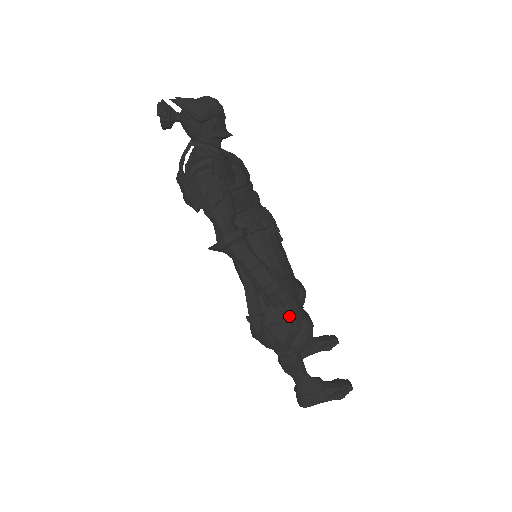
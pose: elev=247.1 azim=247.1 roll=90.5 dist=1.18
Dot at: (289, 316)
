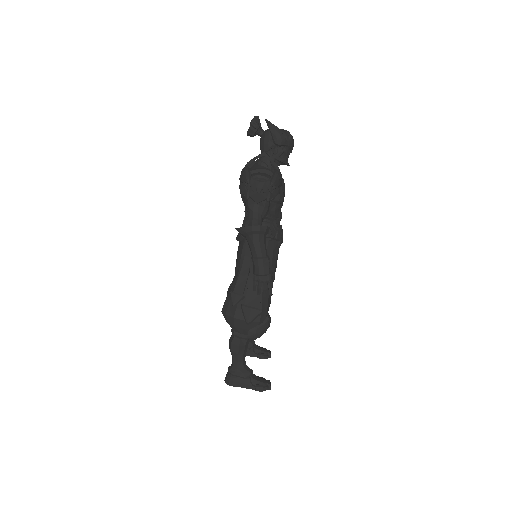
Dot at: occluded
